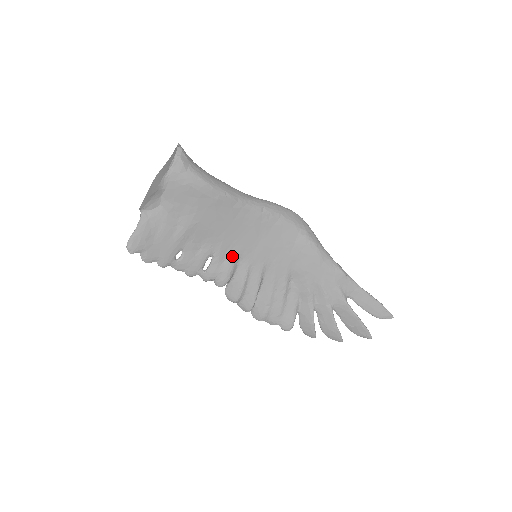
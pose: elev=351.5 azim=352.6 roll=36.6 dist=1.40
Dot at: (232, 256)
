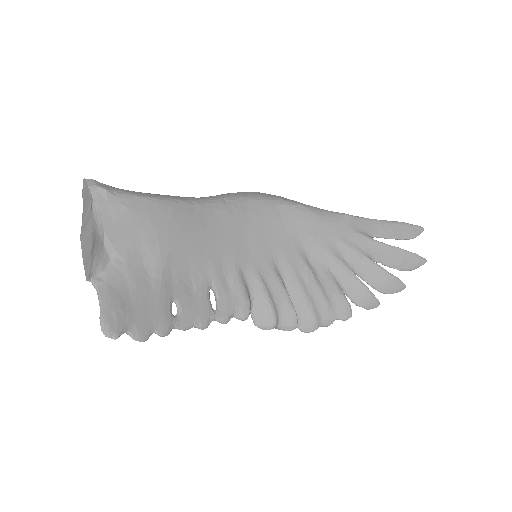
Dot at: (232, 272)
